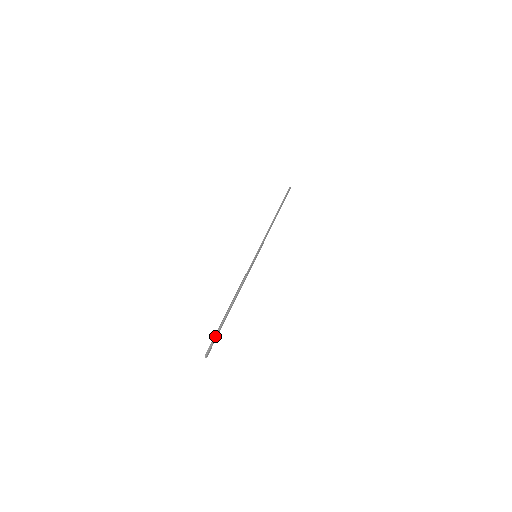
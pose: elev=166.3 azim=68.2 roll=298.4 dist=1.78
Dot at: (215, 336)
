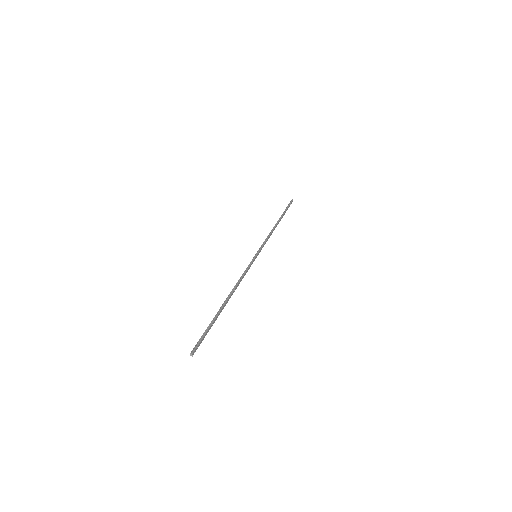
Dot at: (205, 332)
